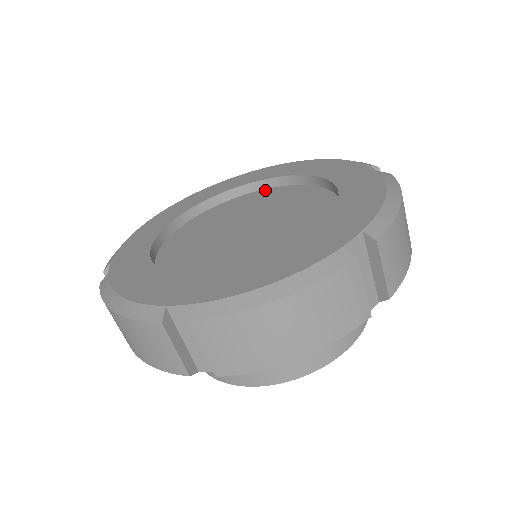
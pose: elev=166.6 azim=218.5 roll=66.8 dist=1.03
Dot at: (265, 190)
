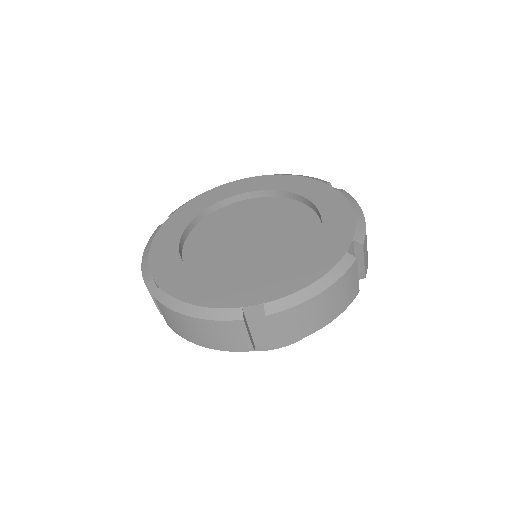
Dot at: (243, 201)
